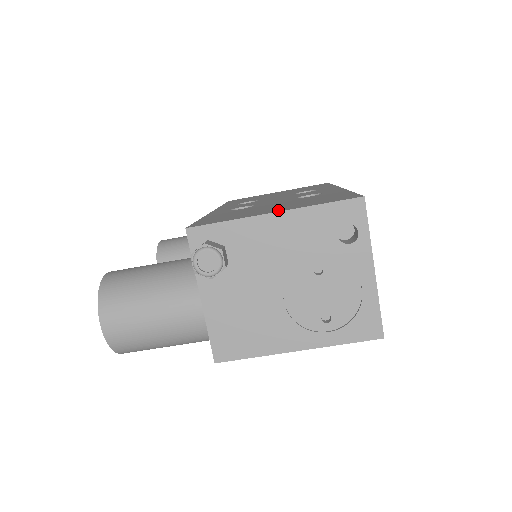
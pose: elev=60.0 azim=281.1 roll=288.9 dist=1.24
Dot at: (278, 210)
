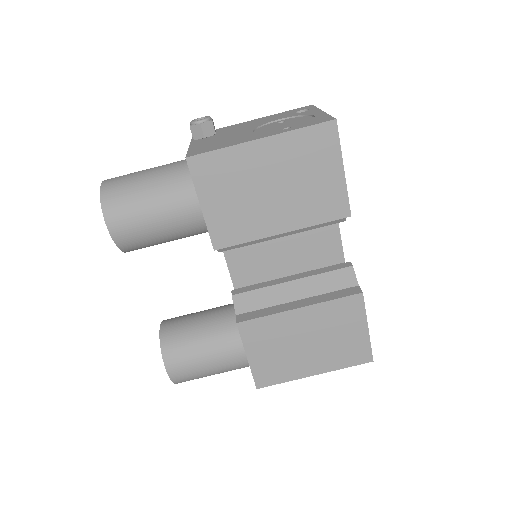
Dot at: occluded
